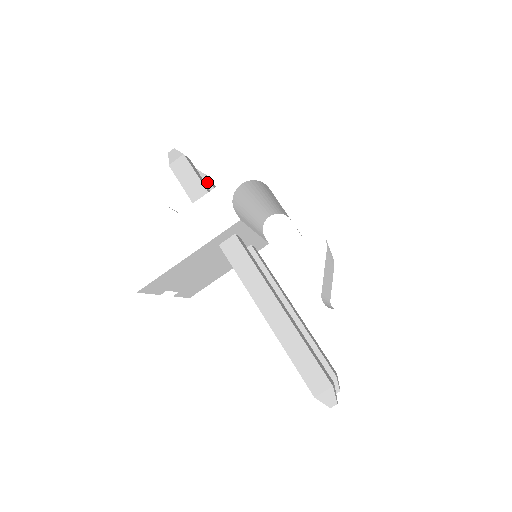
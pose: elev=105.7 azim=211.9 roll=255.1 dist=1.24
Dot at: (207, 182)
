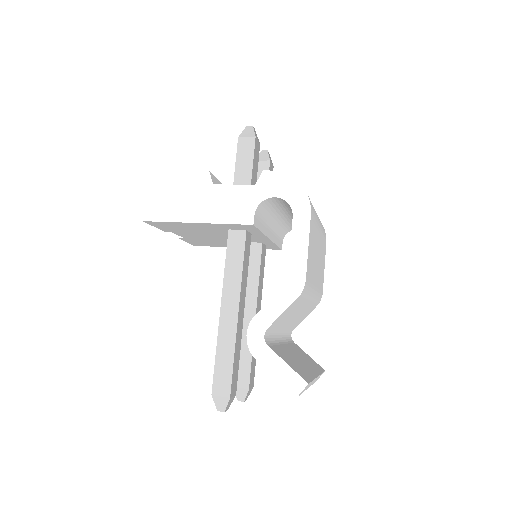
Dot at: (267, 167)
